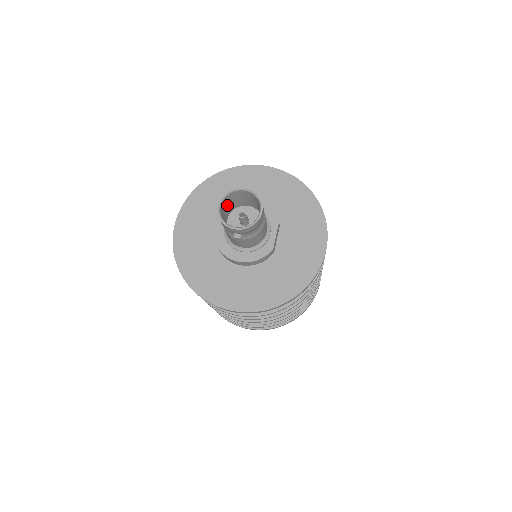
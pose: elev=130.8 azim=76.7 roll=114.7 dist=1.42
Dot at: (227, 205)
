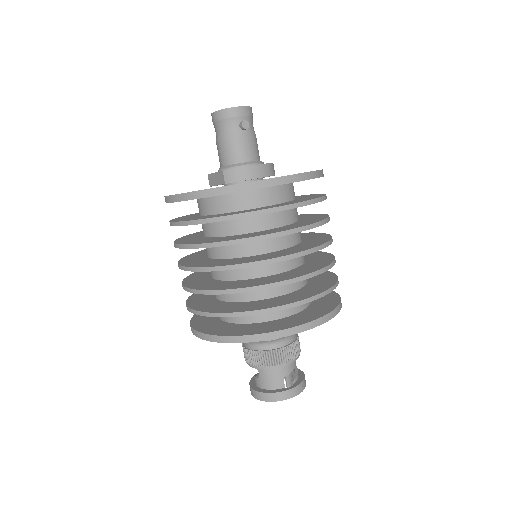
Dot at: occluded
